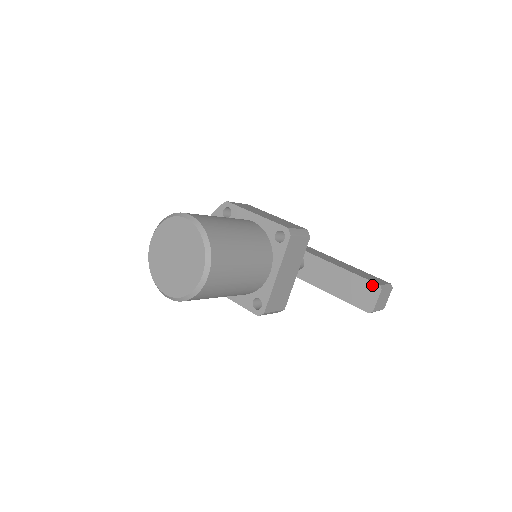
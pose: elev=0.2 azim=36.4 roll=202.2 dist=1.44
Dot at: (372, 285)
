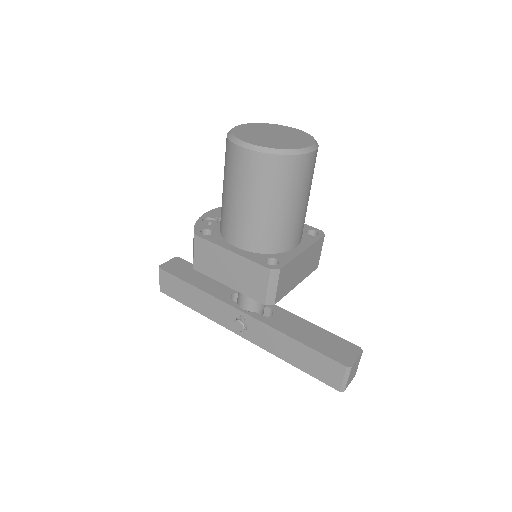
Dot at: (352, 346)
